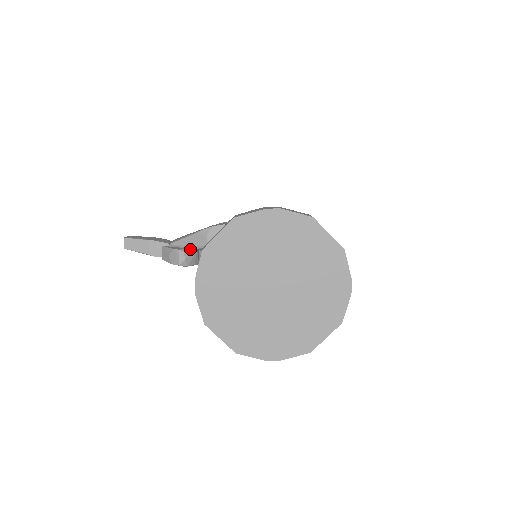
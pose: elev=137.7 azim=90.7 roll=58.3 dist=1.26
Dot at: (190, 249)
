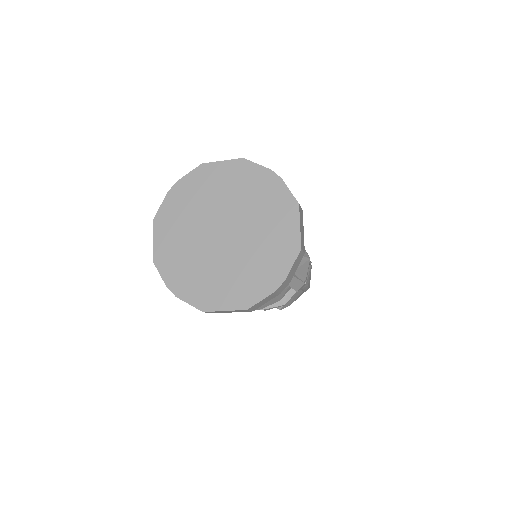
Dot at: occluded
